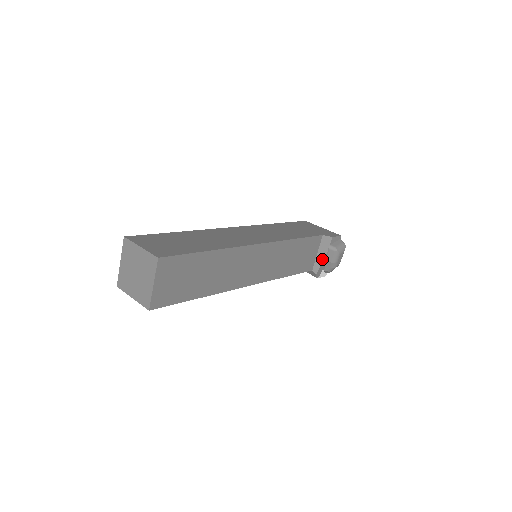
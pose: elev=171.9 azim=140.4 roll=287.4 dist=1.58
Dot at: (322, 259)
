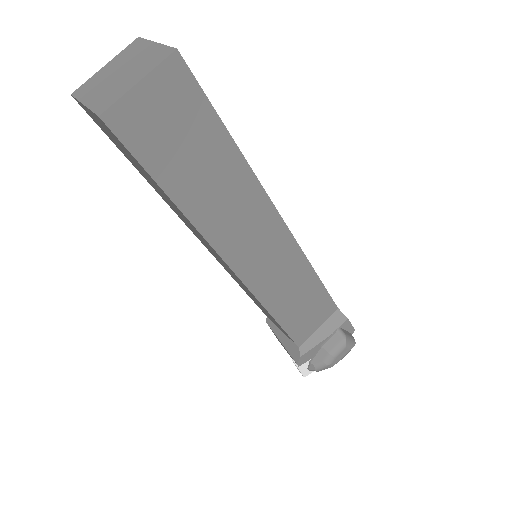
Dot at: (320, 340)
